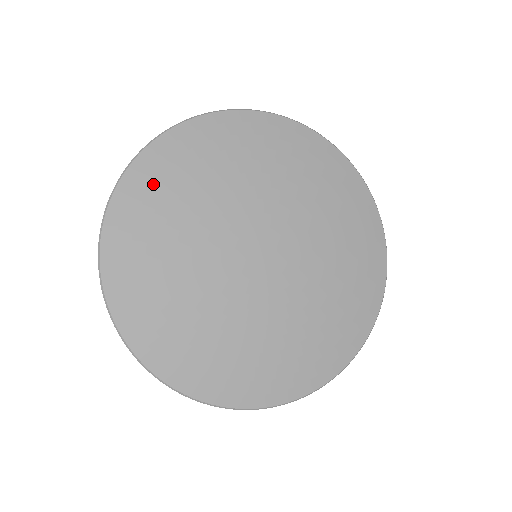
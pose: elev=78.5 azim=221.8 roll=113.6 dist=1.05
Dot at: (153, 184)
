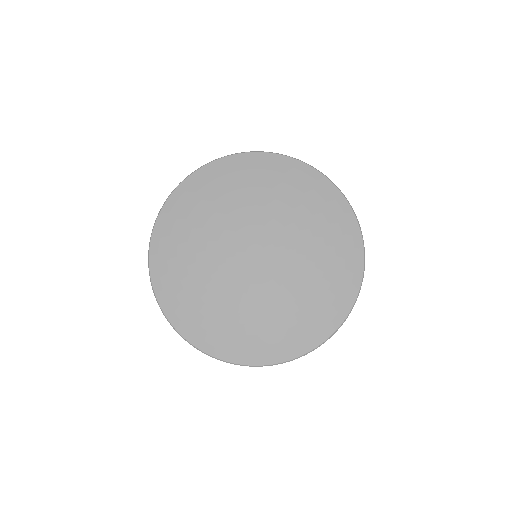
Dot at: (234, 172)
